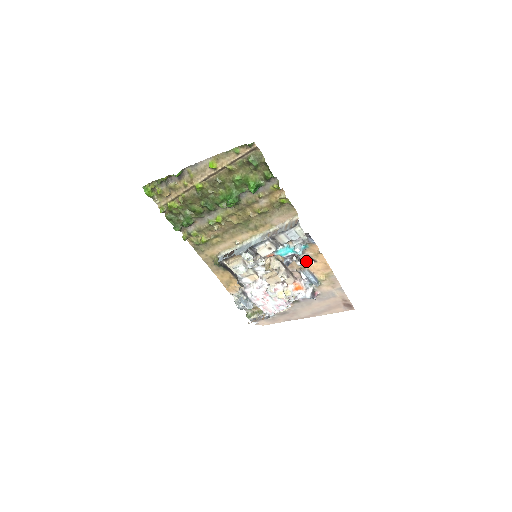
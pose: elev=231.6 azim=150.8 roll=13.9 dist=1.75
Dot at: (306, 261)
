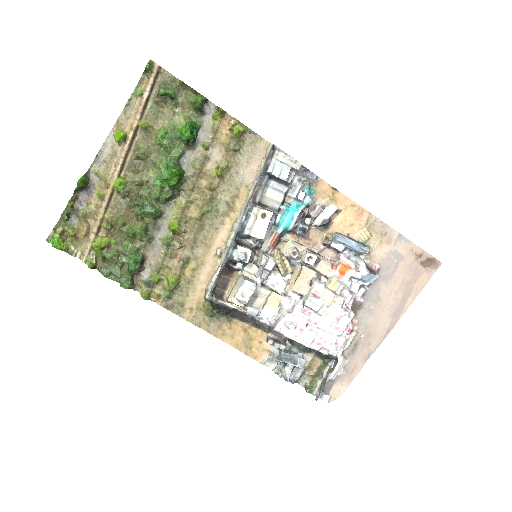
Dot at: (324, 211)
